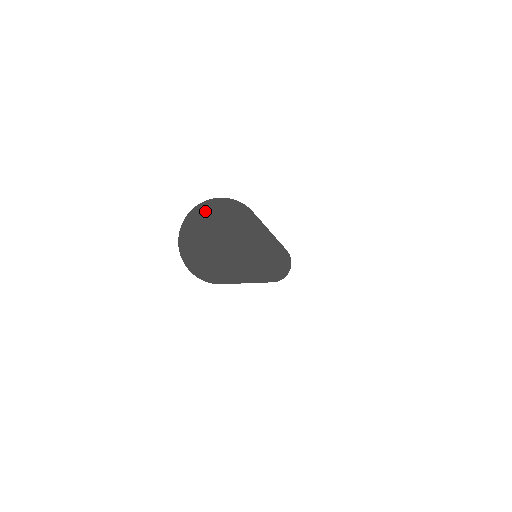
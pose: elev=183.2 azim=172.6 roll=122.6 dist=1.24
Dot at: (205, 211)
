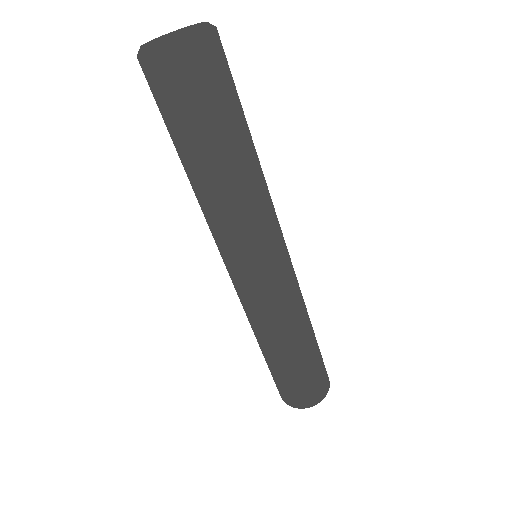
Dot at: (160, 37)
